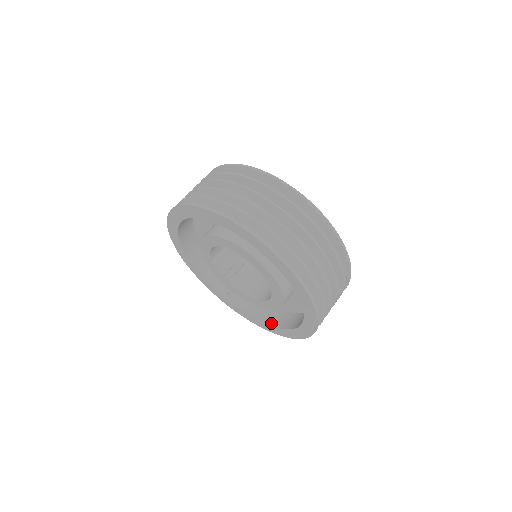
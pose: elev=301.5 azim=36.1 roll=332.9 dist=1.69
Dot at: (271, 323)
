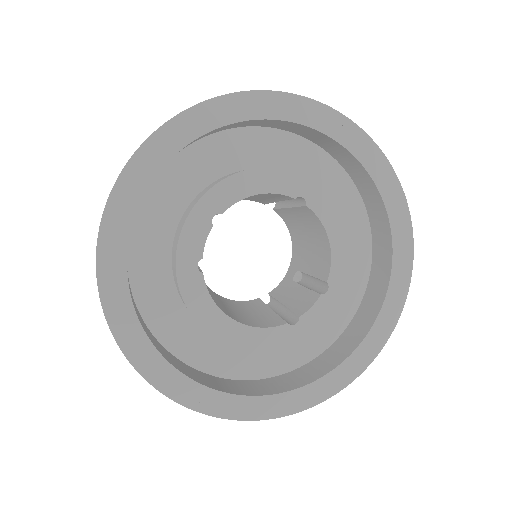
Dot at: (216, 387)
